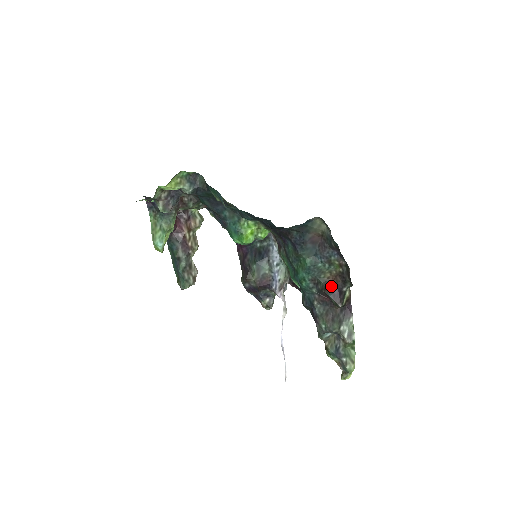
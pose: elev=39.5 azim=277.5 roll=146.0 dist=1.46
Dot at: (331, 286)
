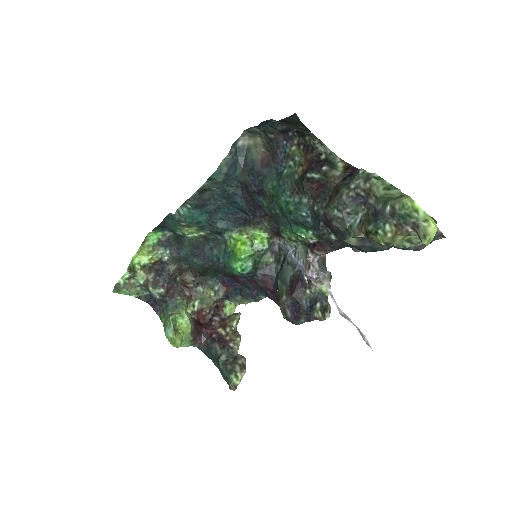
Dot at: (307, 170)
